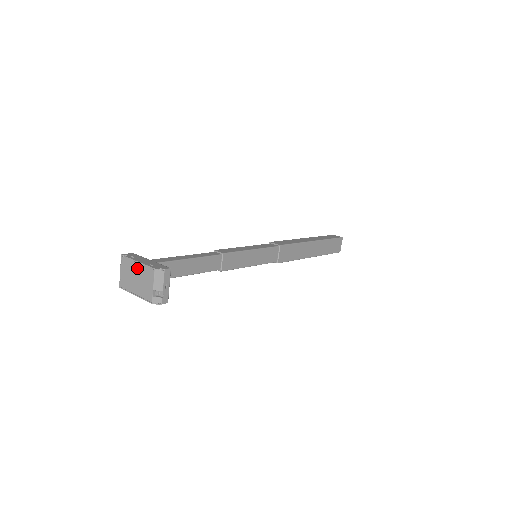
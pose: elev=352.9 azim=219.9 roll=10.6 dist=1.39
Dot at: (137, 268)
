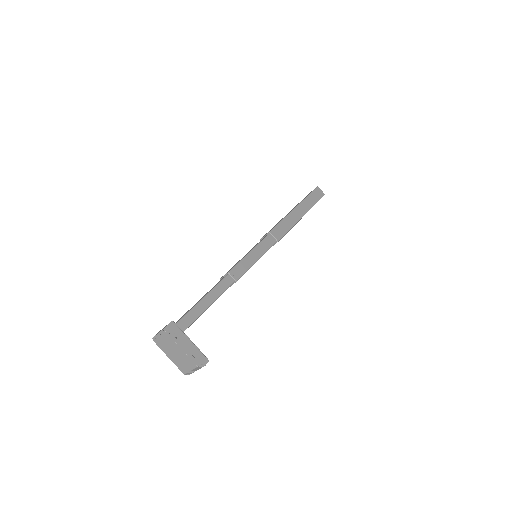
Dot at: (179, 350)
